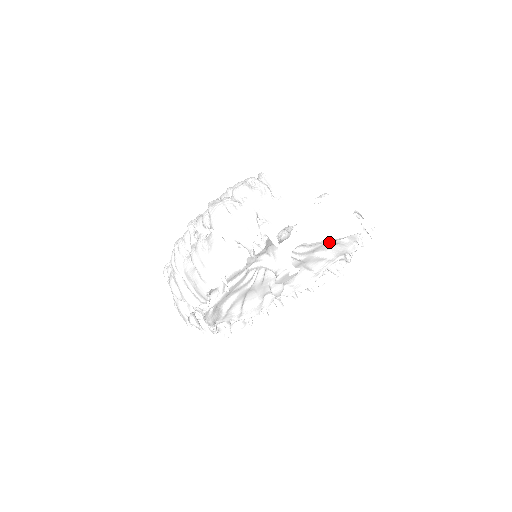
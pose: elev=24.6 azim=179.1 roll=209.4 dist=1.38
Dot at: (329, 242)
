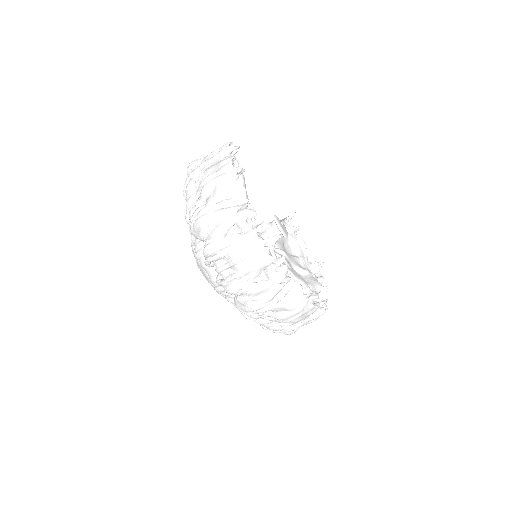
Dot at: (283, 238)
